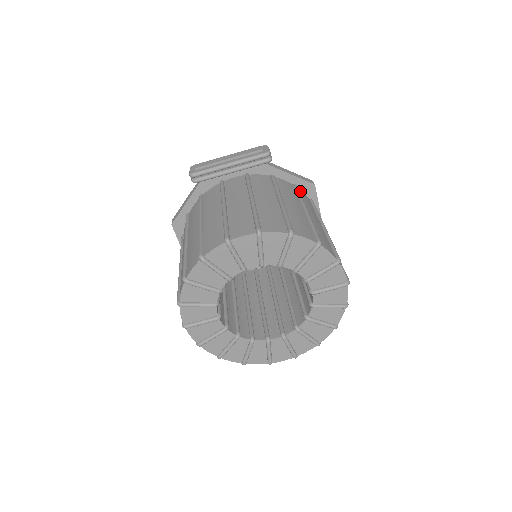
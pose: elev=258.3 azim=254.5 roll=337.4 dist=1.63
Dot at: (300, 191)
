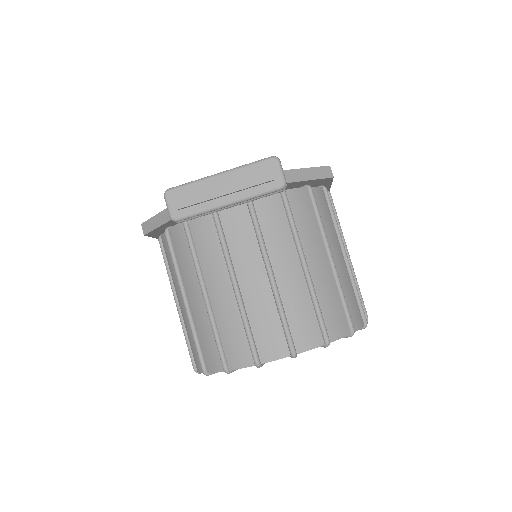
Dot at: (315, 194)
